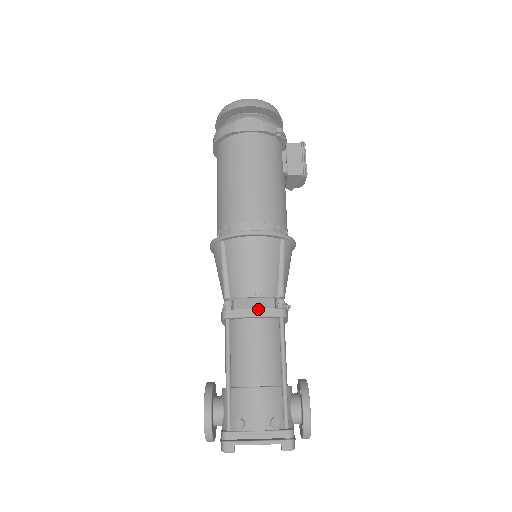
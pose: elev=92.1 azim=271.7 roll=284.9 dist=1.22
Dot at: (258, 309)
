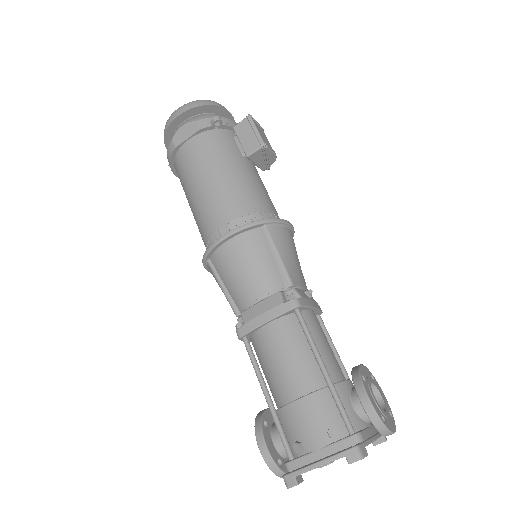
Dot at: (266, 312)
